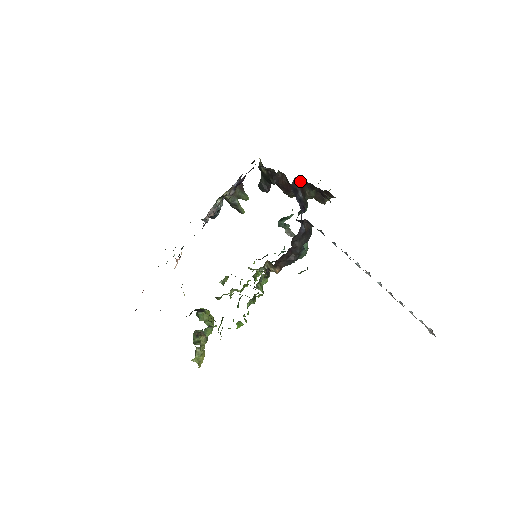
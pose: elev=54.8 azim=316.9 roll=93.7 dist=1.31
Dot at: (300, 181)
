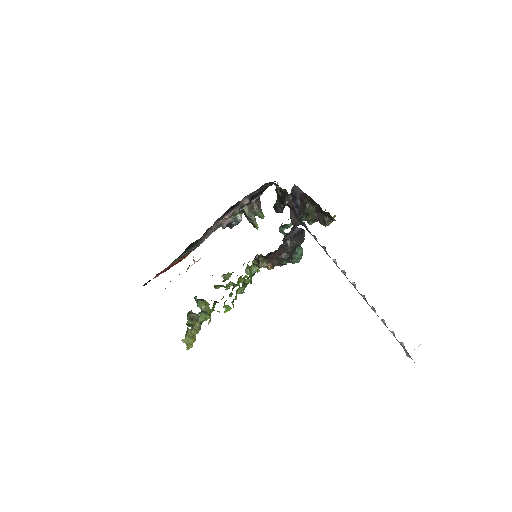
Dot at: (299, 190)
